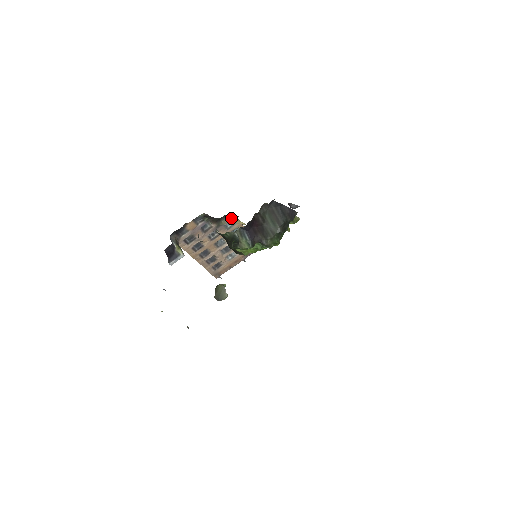
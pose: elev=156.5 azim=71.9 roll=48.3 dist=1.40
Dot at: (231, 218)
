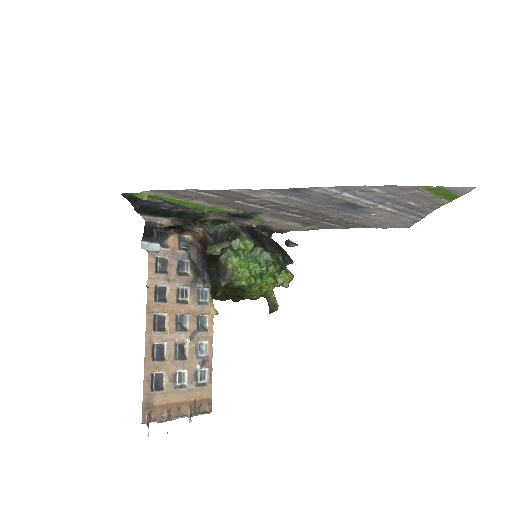
Dot at: (208, 286)
